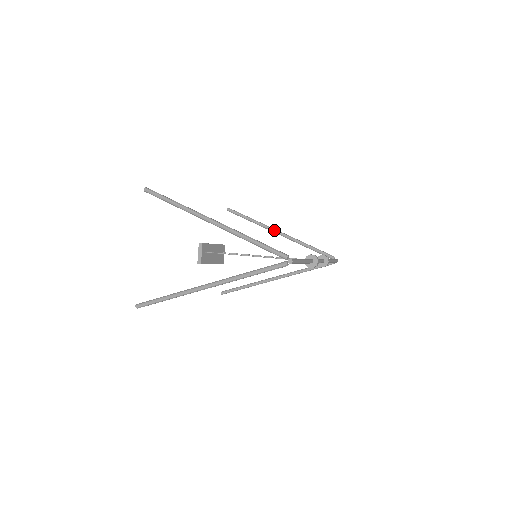
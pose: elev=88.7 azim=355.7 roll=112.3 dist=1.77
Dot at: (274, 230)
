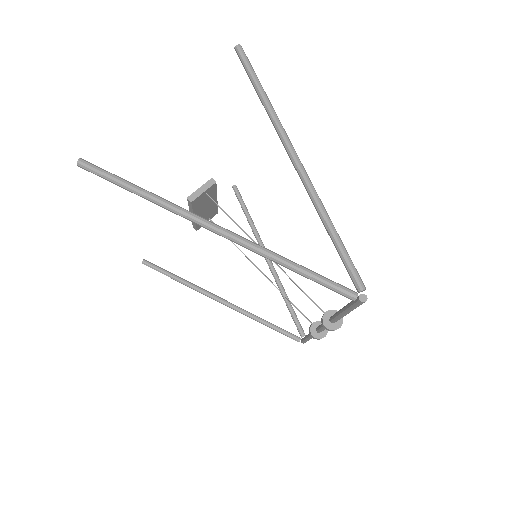
Dot at: occluded
